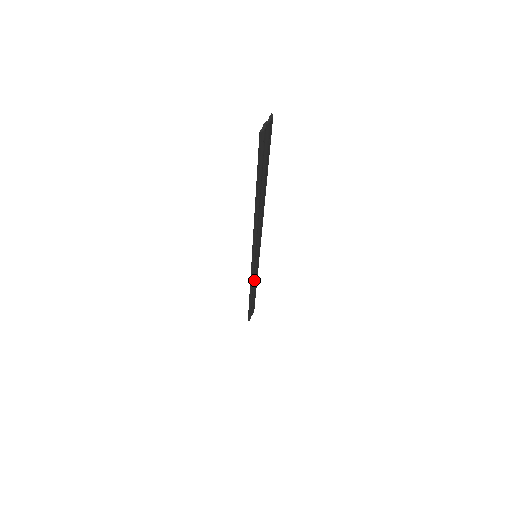
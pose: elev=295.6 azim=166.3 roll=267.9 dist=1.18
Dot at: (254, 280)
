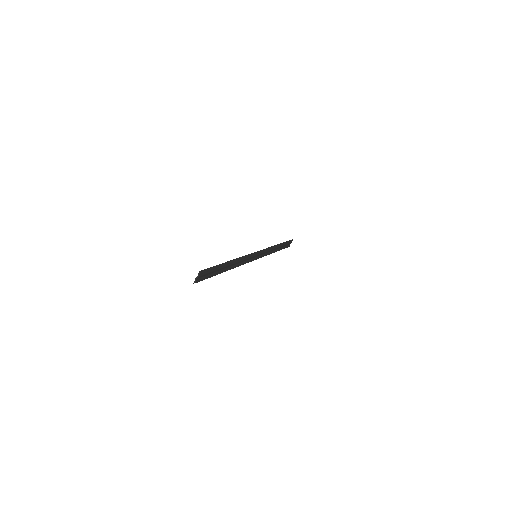
Dot at: (269, 251)
